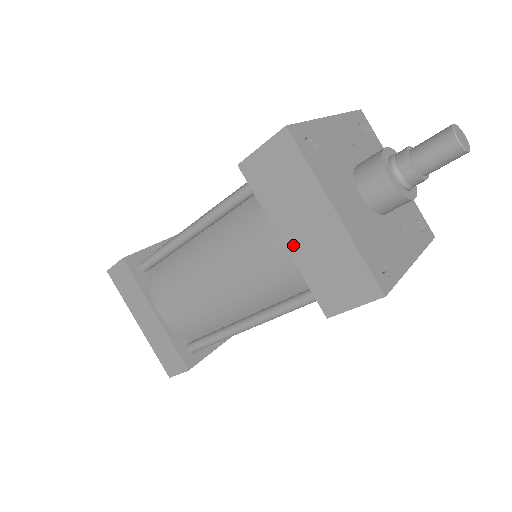
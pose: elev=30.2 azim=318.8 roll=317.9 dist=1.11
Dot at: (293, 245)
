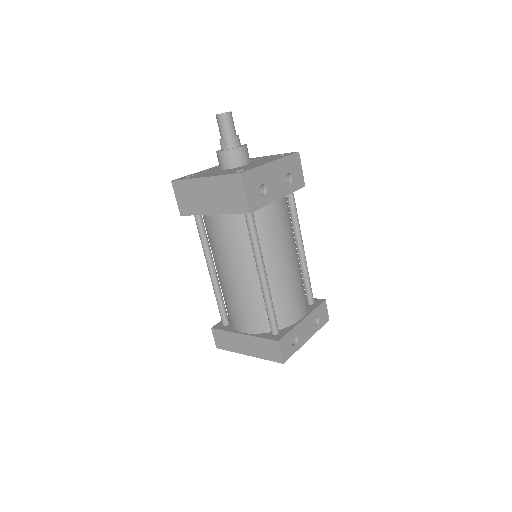
Dot at: (214, 209)
